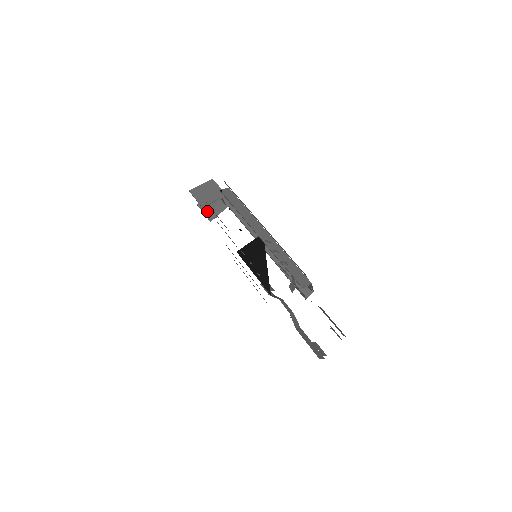
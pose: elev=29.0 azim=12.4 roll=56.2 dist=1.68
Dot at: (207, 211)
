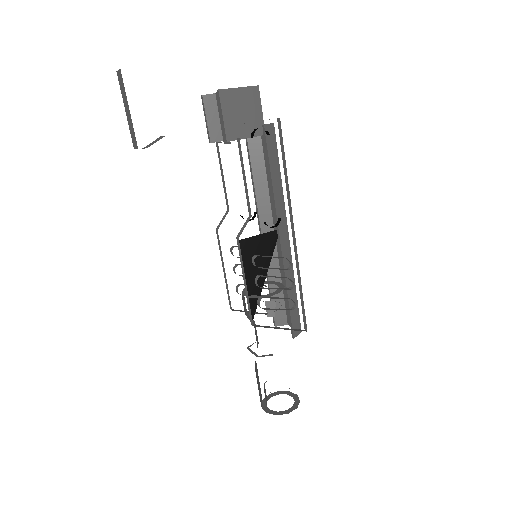
Dot at: (214, 122)
